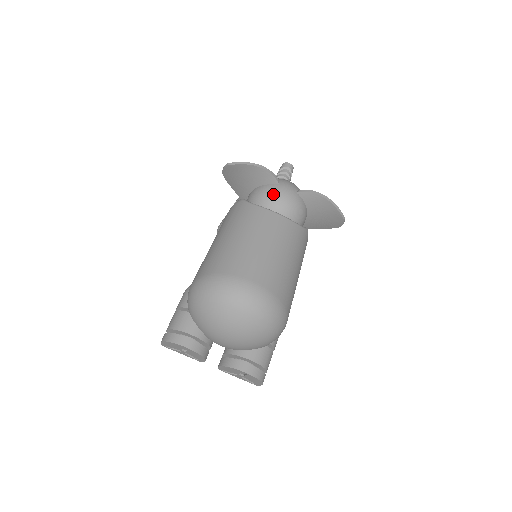
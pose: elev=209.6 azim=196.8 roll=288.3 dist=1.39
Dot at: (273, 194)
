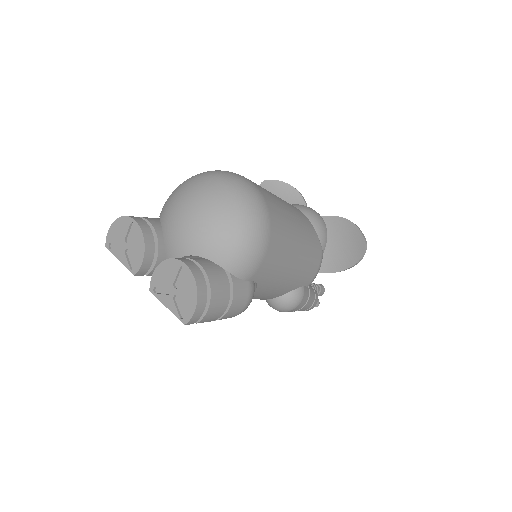
Dot at: (297, 204)
